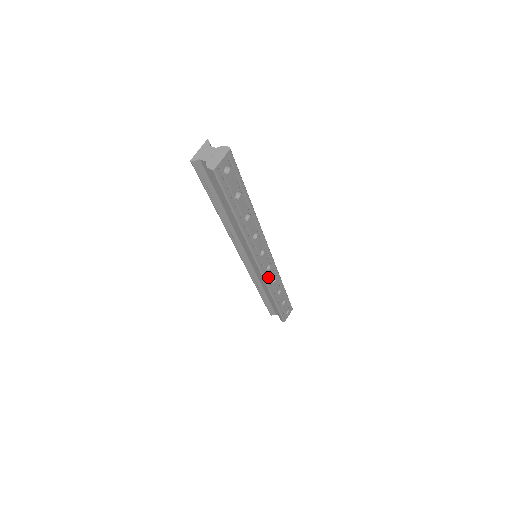
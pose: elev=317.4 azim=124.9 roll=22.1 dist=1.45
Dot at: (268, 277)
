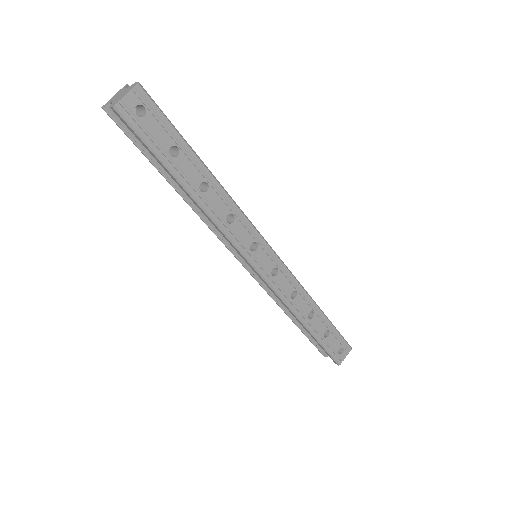
Dot at: (279, 287)
